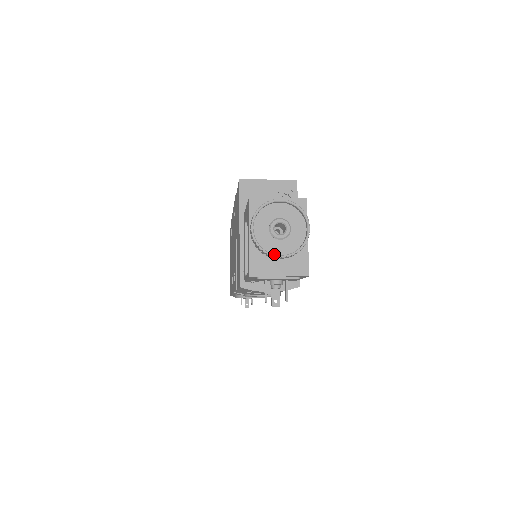
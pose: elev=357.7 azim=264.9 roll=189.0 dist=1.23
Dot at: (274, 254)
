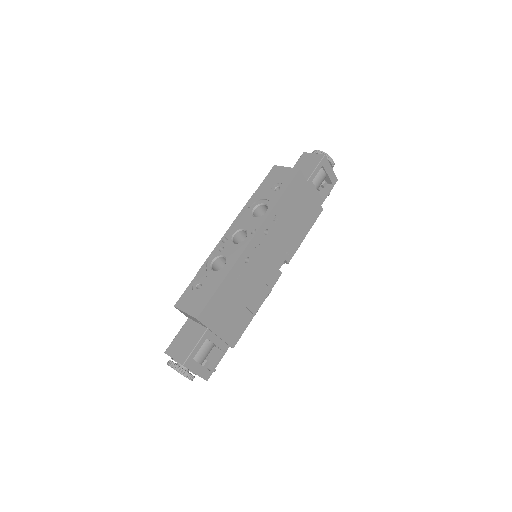
Dot at: occluded
